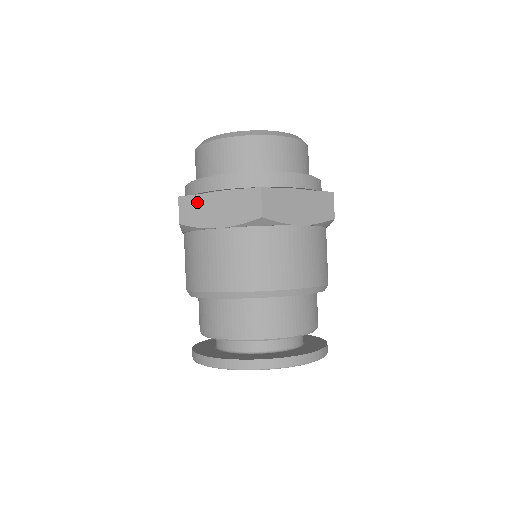
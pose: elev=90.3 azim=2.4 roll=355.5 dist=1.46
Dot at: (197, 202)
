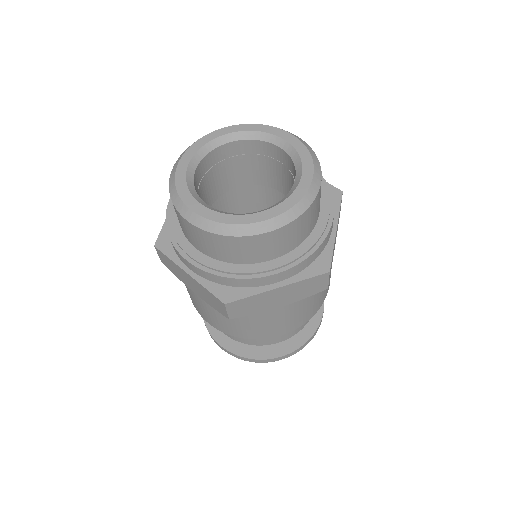
Dot at: (251, 301)
